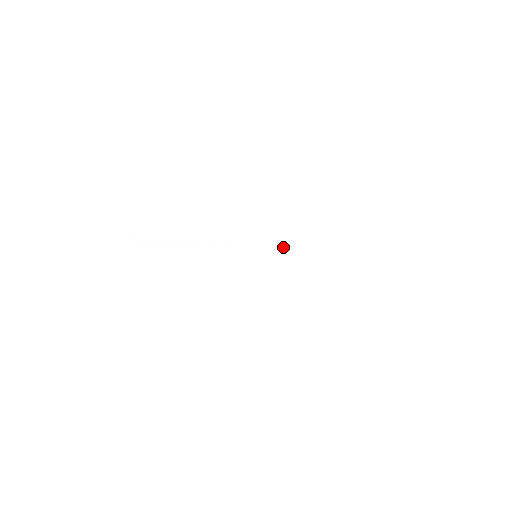
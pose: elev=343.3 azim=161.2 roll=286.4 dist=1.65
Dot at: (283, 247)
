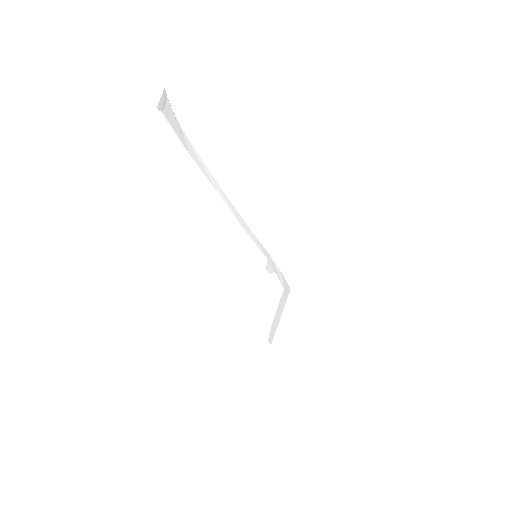
Dot at: (271, 261)
